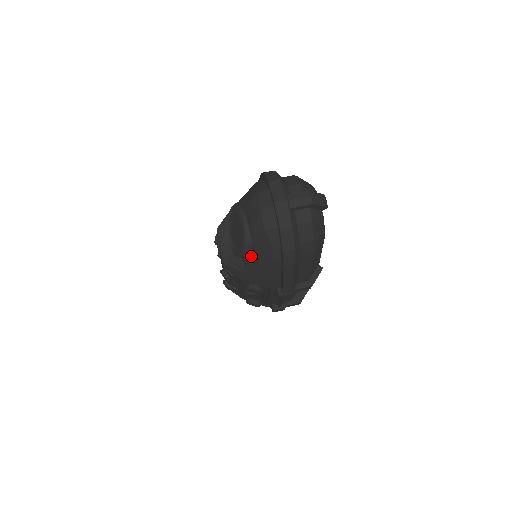
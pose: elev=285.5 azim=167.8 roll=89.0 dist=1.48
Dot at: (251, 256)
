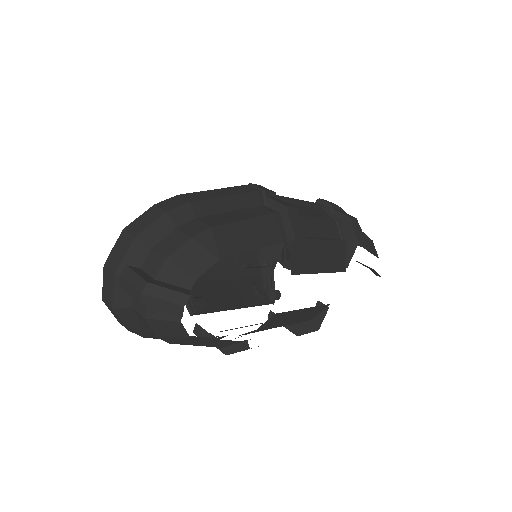
Dot at: occluded
